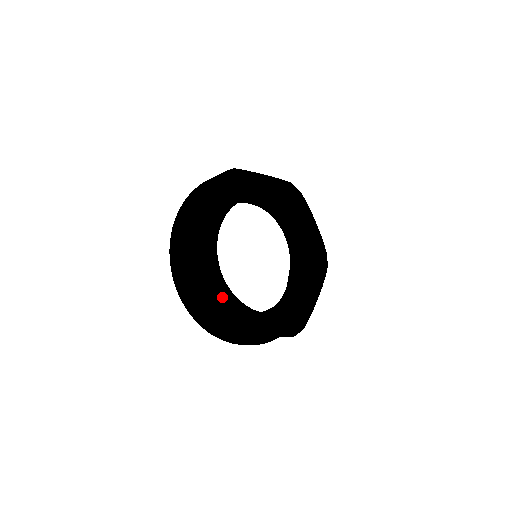
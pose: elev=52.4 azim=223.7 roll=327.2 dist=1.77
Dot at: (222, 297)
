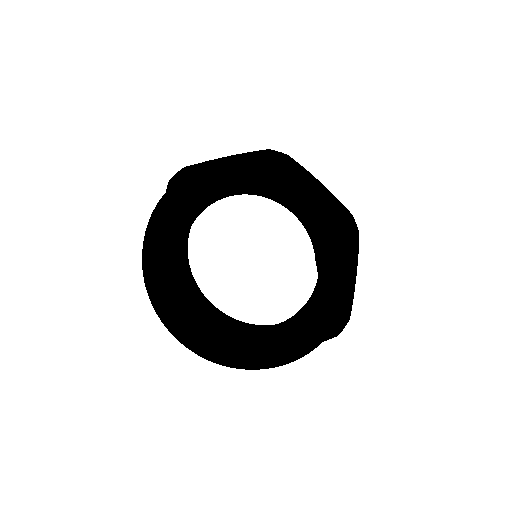
Dot at: (217, 327)
